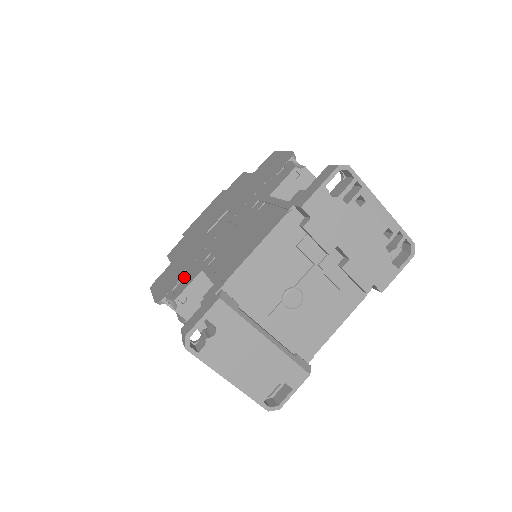
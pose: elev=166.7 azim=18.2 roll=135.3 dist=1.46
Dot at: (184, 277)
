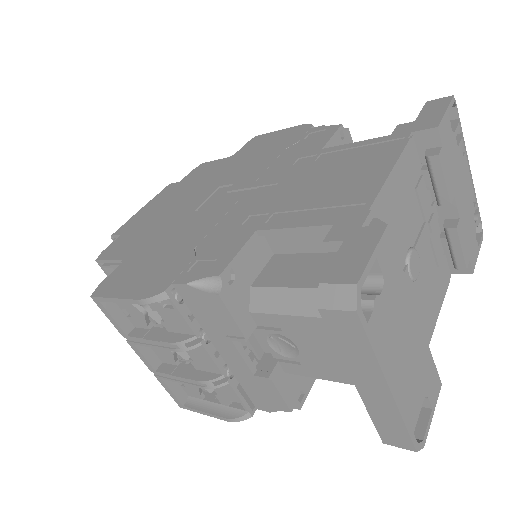
Dot at: (206, 251)
